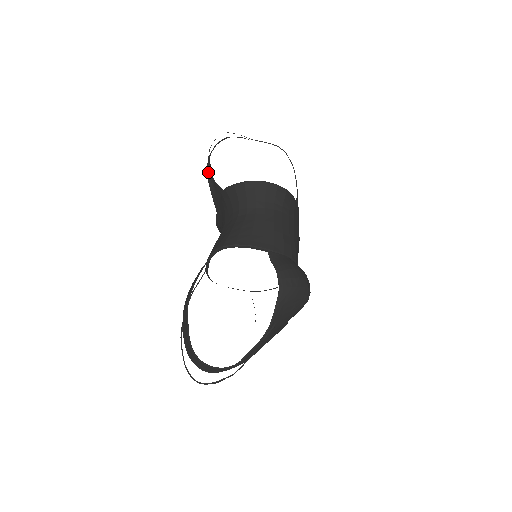
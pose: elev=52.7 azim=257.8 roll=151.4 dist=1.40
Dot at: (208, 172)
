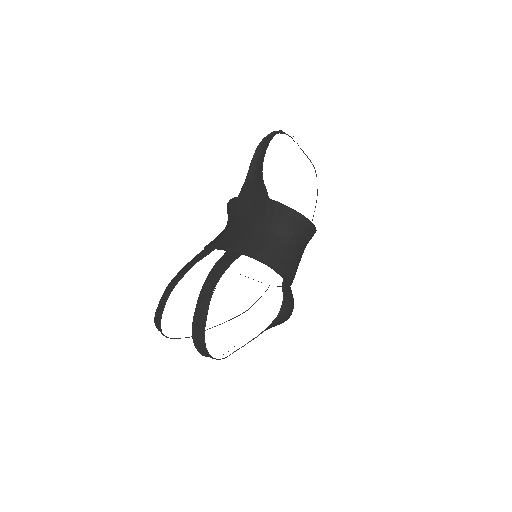
Dot at: (255, 157)
